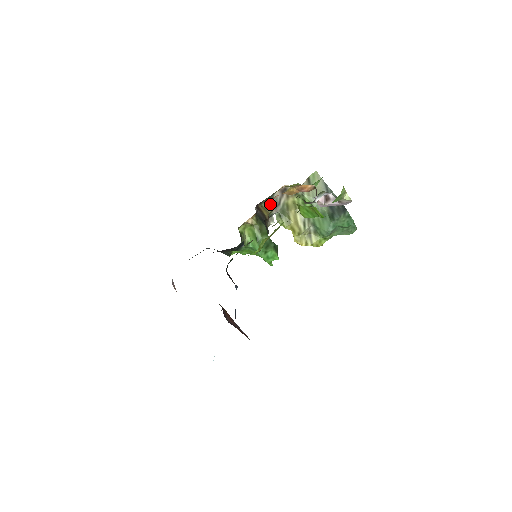
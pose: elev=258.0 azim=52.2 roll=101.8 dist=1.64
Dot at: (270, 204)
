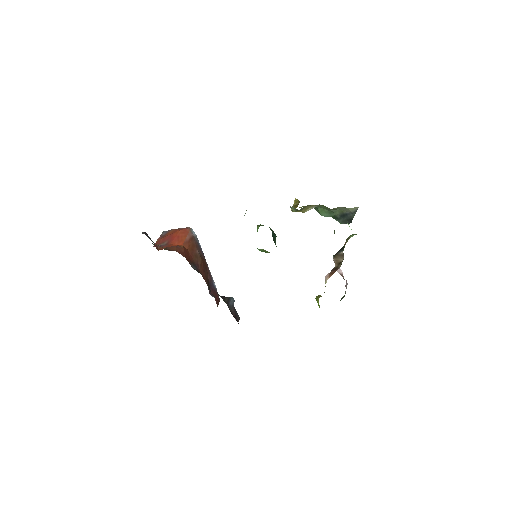
Dot at: occluded
